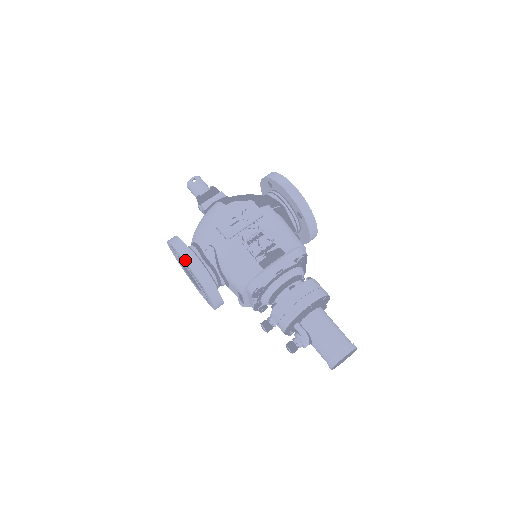
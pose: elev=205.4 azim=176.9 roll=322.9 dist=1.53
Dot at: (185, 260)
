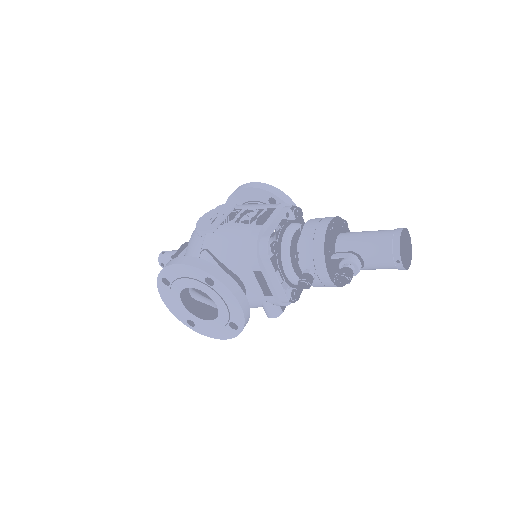
Dot at: (180, 263)
